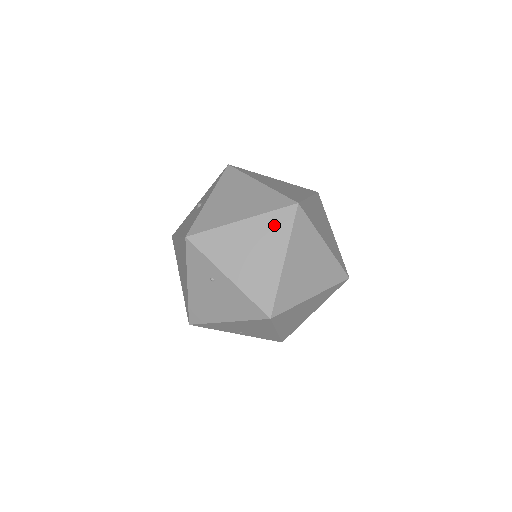
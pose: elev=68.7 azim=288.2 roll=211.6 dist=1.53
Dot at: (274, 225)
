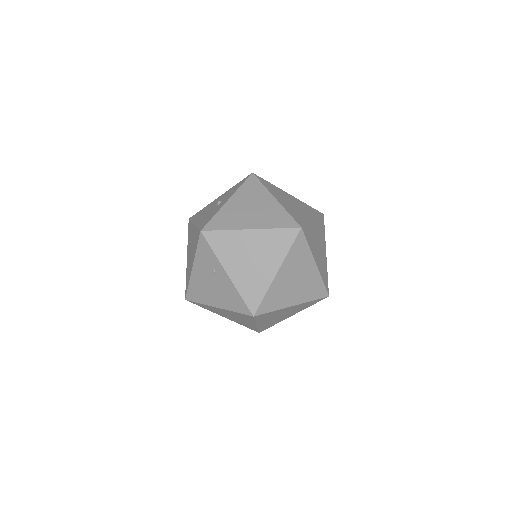
Dot at: (277, 241)
